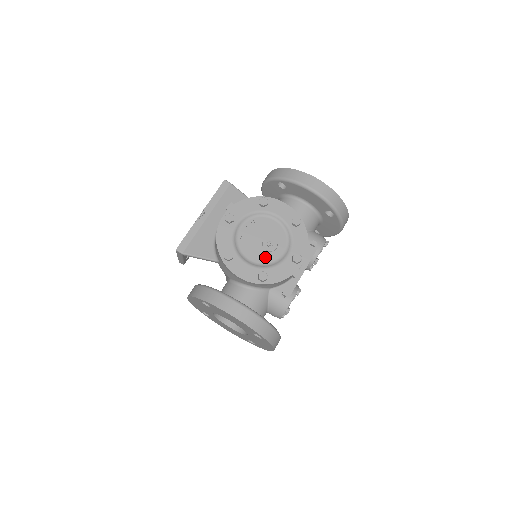
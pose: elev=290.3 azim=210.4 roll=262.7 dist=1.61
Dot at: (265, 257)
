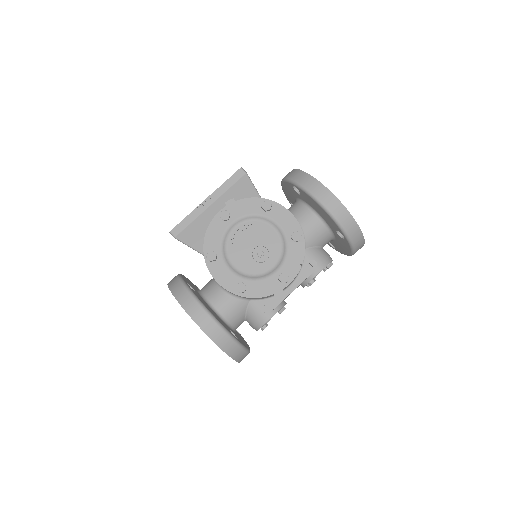
Dot at: (251, 267)
